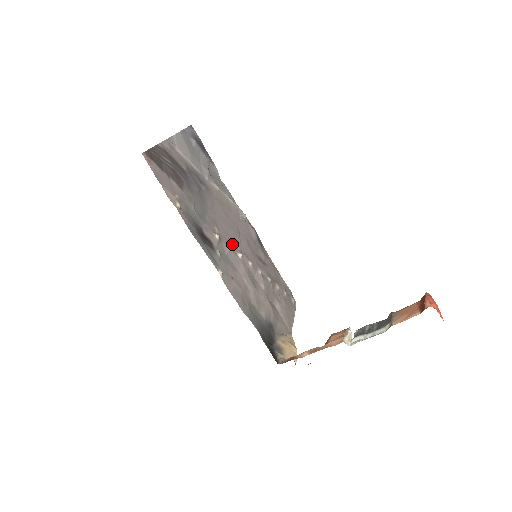
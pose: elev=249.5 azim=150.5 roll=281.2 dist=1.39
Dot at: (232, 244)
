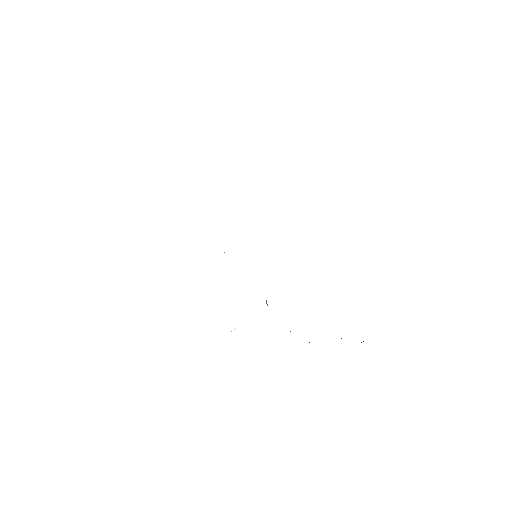
Dot at: occluded
